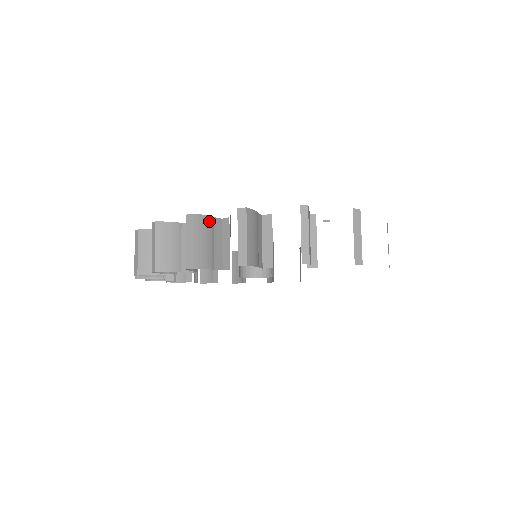
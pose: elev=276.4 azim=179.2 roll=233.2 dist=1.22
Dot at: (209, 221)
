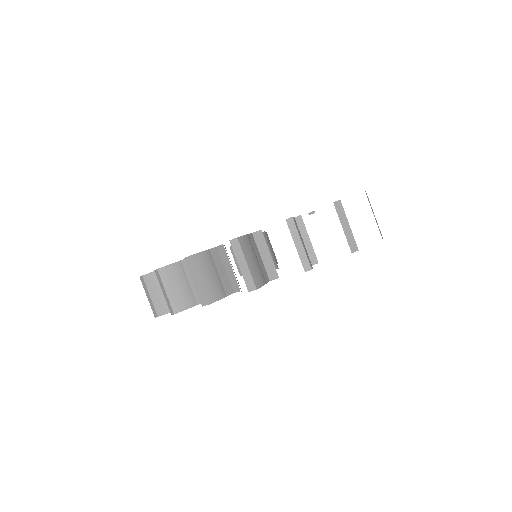
Dot at: (206, 255)
